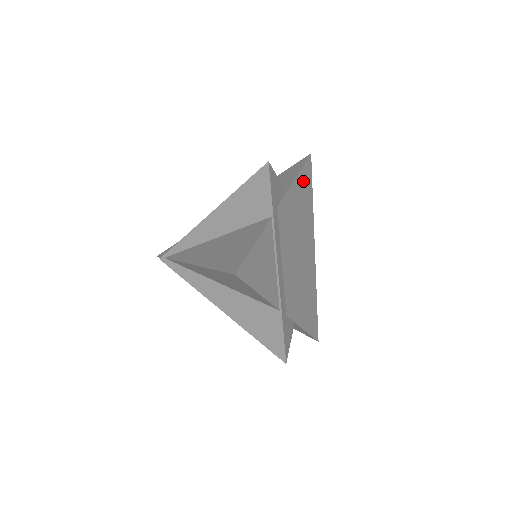
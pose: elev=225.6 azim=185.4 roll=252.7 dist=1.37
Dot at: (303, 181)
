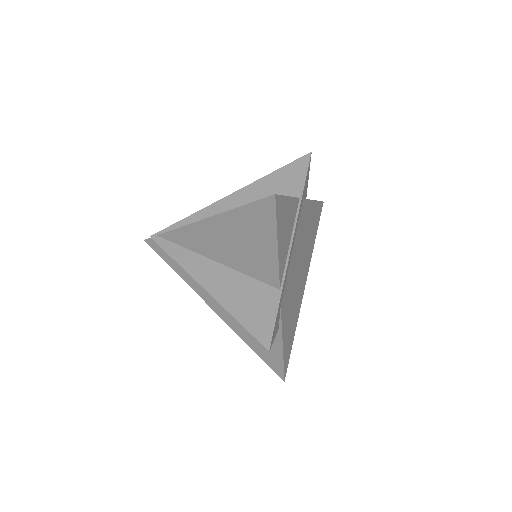
Dot at: (316, 212)
